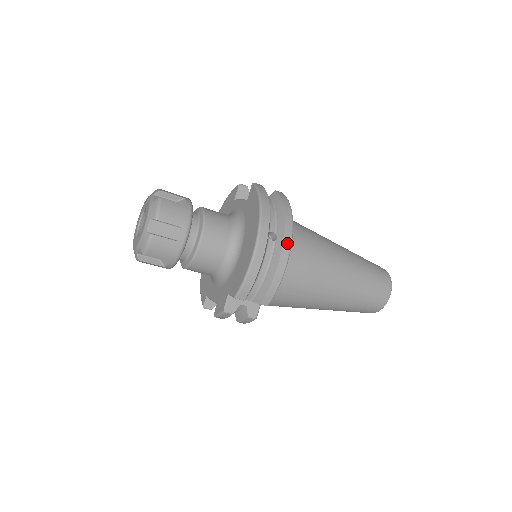
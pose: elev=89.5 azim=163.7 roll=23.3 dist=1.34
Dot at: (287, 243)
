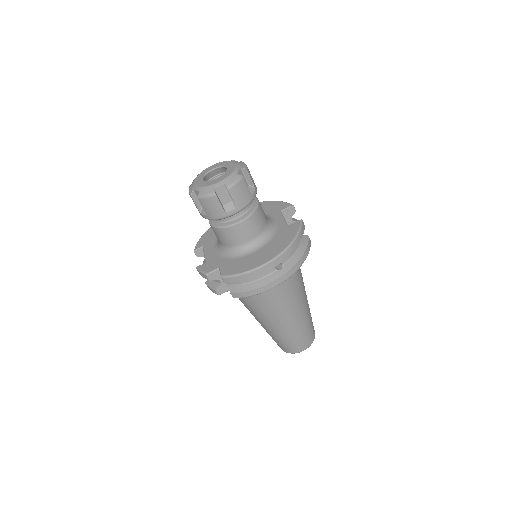
Dot at: (283, 279)
